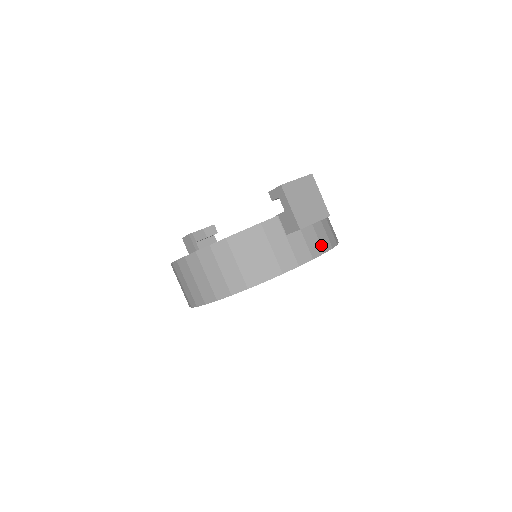
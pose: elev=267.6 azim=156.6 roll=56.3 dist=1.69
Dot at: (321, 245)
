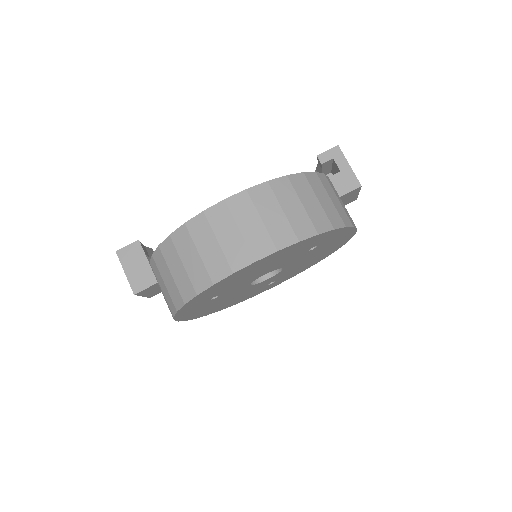
Dot at: occluded
